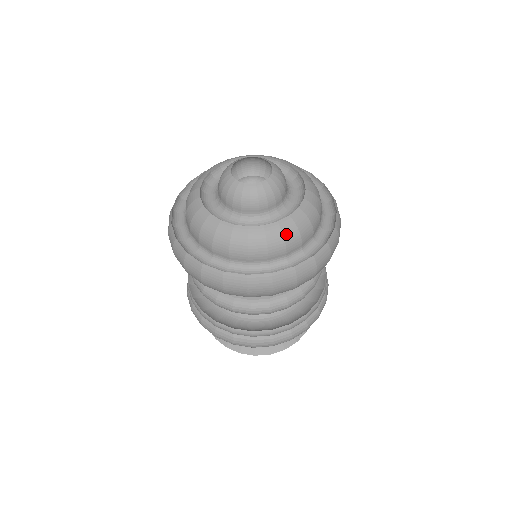
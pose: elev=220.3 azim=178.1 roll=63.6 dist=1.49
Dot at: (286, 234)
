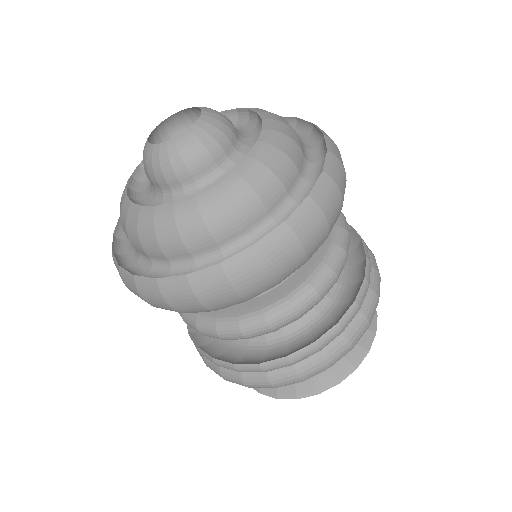
Dot at: (279, 146)
